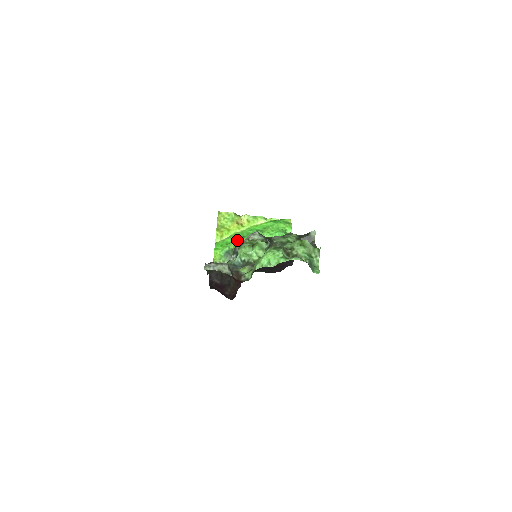
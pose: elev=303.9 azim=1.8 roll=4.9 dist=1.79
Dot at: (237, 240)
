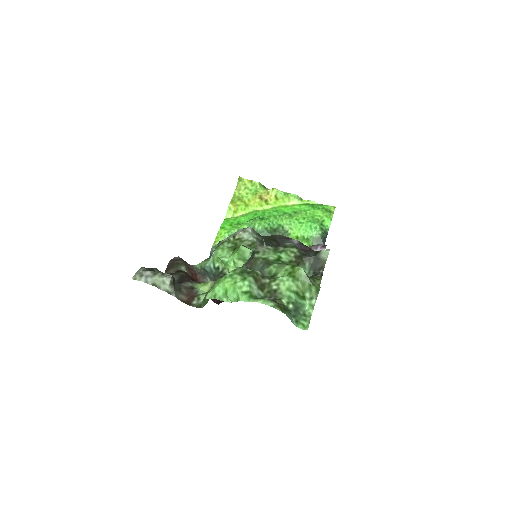
Dot at: (252, 222)
